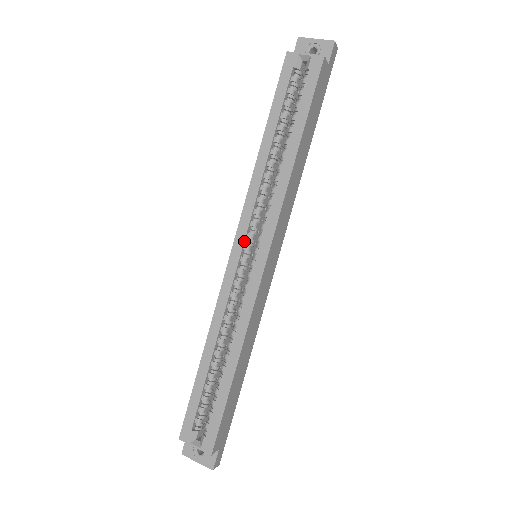
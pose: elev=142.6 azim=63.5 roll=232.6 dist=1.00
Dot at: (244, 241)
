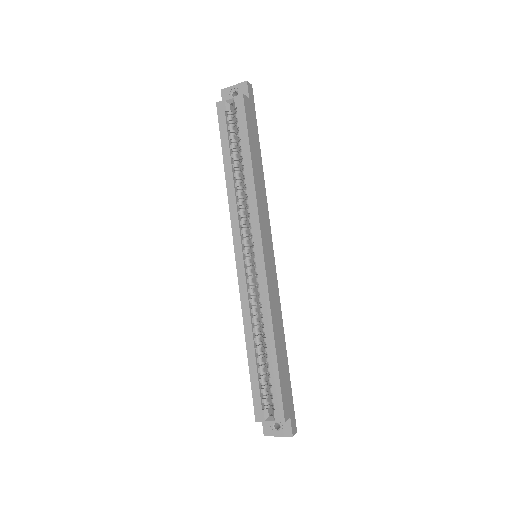
Dot at: (242, 247)
